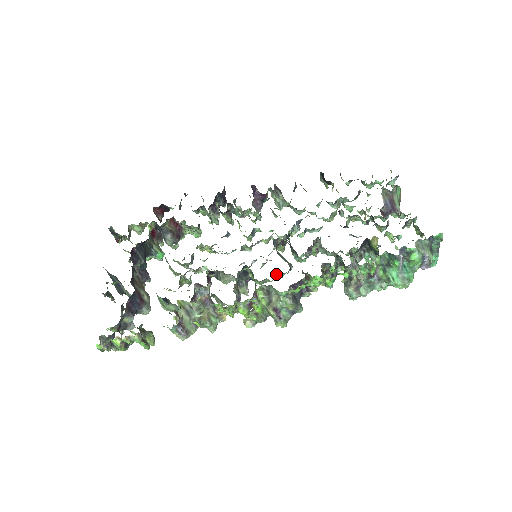
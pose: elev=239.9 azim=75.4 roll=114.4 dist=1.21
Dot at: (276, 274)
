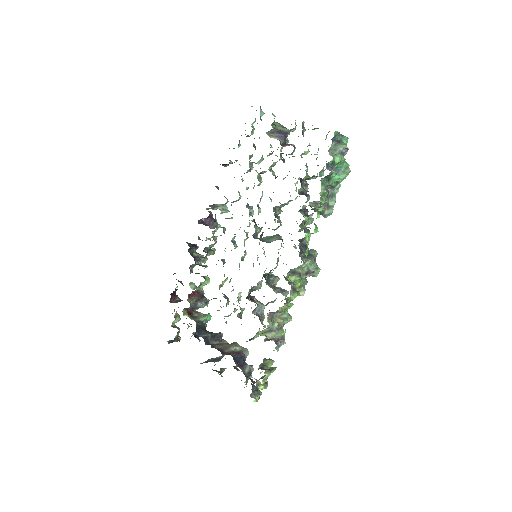
Dot at: occluded
